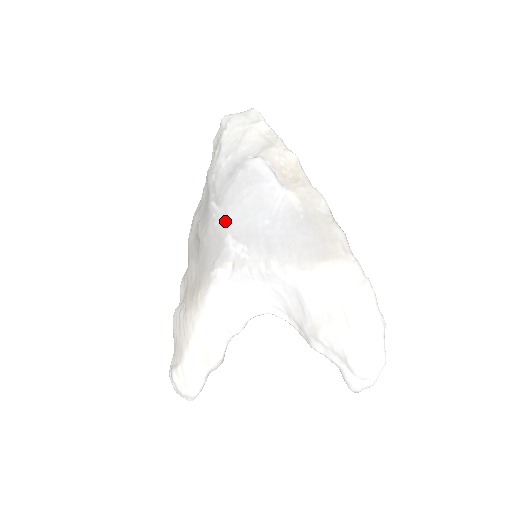
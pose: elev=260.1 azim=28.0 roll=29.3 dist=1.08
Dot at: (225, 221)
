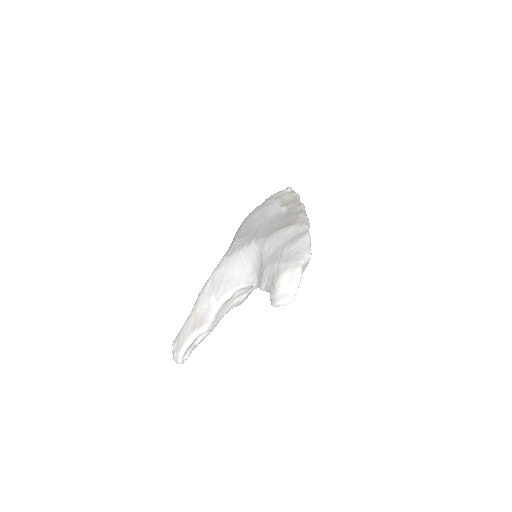
Dot at: (238, 231)
